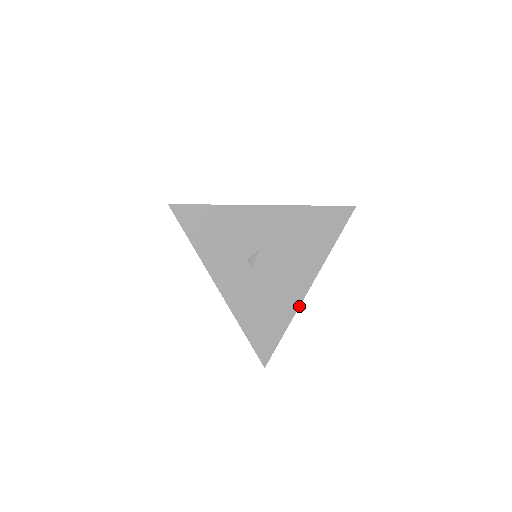
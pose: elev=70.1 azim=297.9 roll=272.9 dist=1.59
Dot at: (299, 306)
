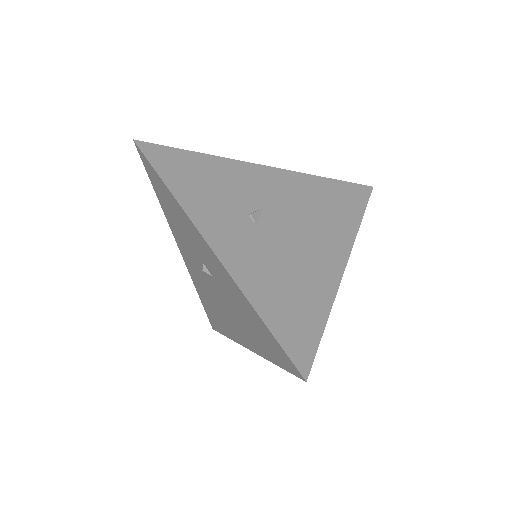
Dot at: (338, 287)
